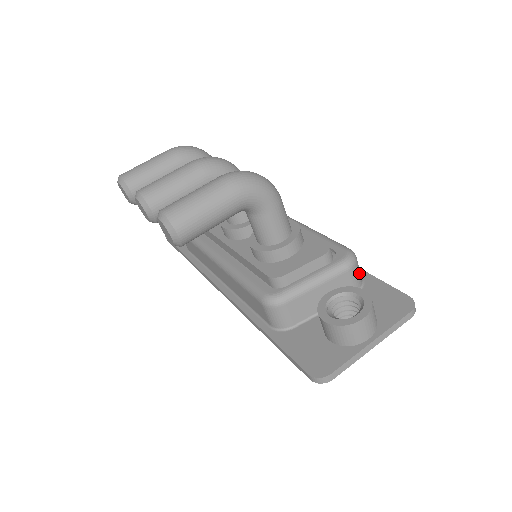
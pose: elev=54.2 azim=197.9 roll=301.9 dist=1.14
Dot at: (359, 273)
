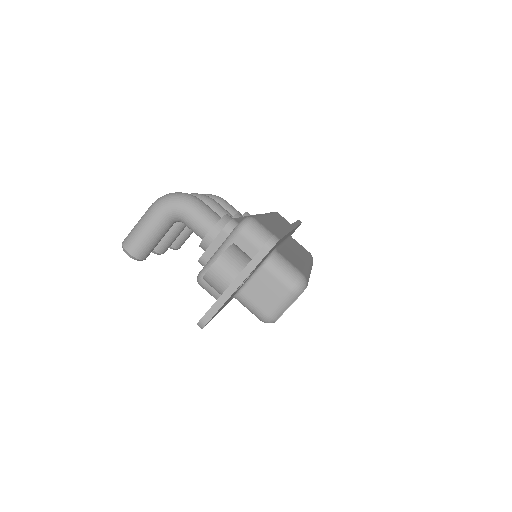
Dot at: (259, 233)
